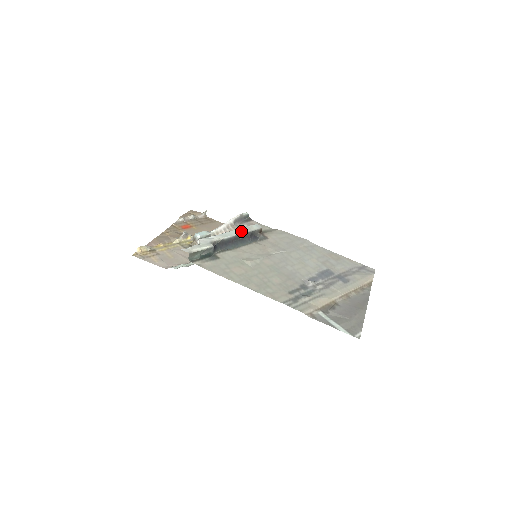
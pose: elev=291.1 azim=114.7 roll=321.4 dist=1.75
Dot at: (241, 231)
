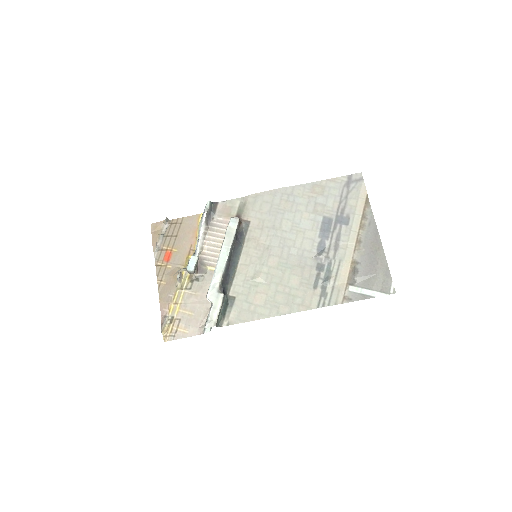
Dot at: (227, 246)
